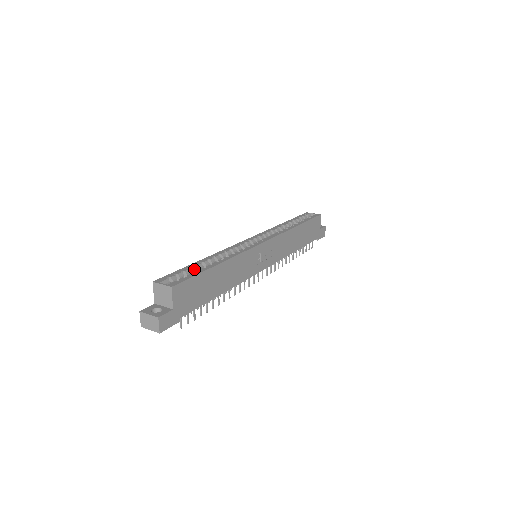
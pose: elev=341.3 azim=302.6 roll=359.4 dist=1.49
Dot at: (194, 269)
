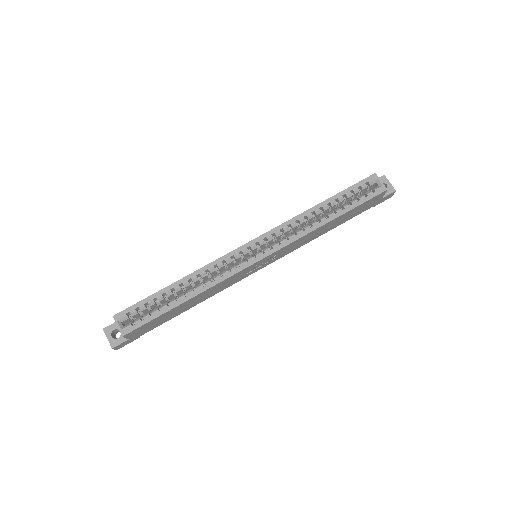
Dot at: (160, 300)
